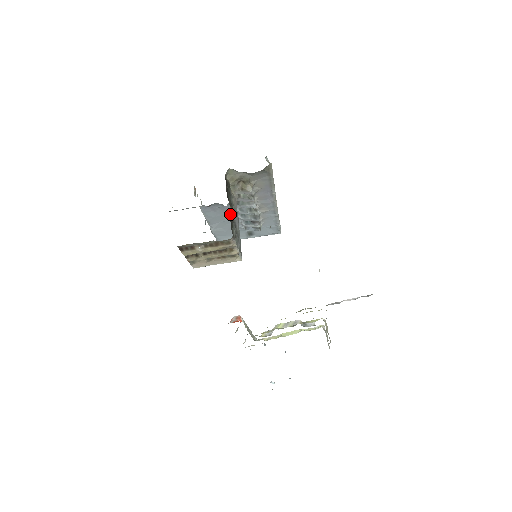
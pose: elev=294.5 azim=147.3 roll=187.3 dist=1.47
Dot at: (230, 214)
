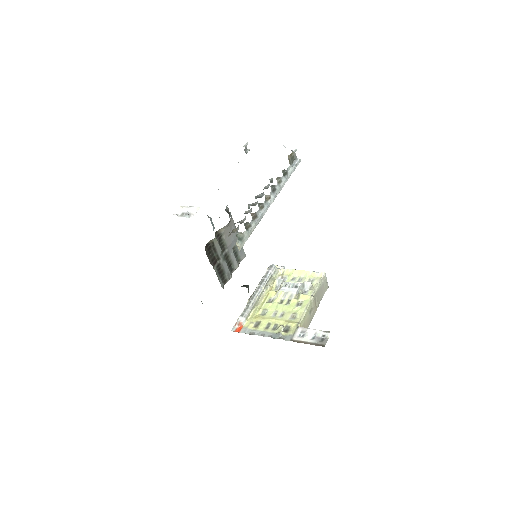
Dot at: (219, 267)
